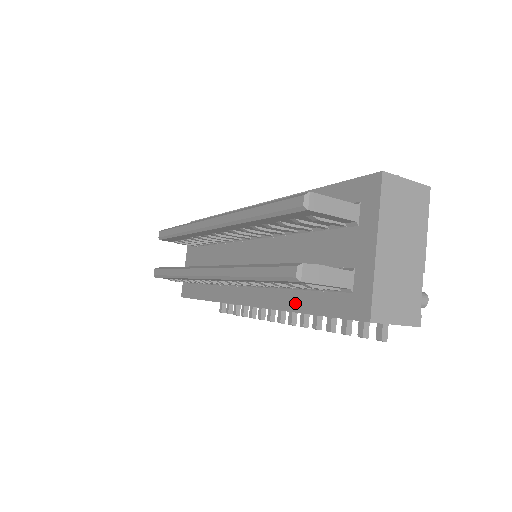
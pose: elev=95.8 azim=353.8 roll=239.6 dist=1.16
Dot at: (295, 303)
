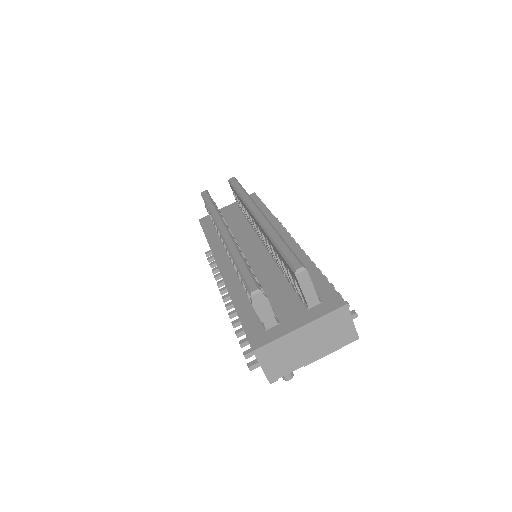
Dot at: (239, 301)
